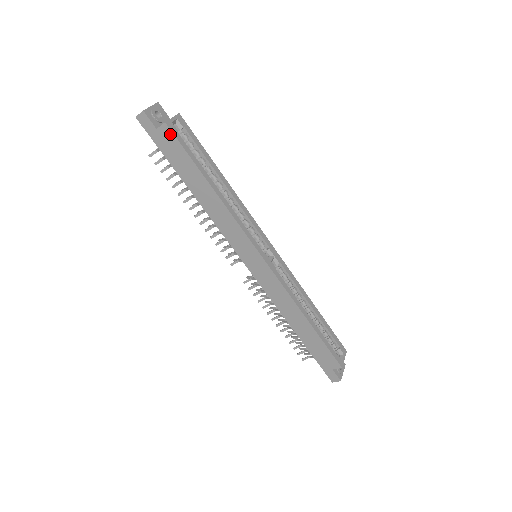
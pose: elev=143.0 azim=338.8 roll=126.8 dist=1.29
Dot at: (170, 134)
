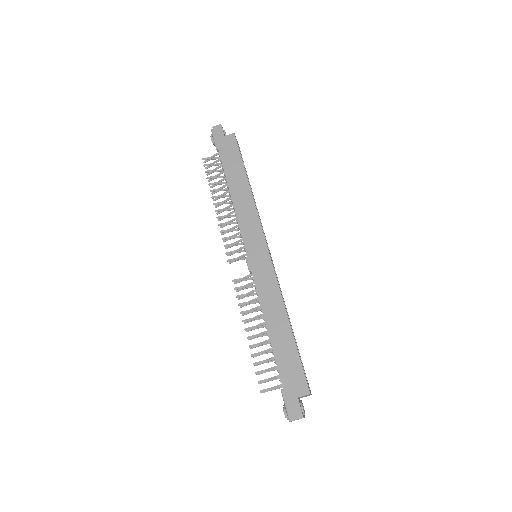
Dot at: (234, 141)
